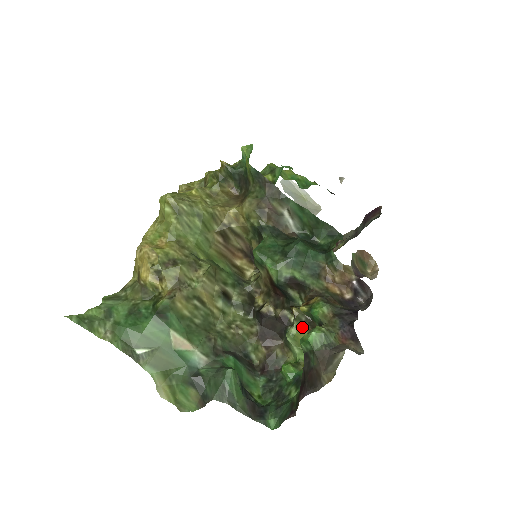
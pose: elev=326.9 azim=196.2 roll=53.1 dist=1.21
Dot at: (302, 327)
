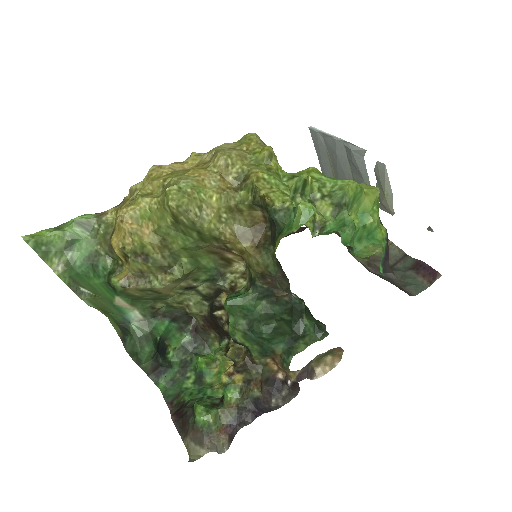
Dot at: (229, 359)
